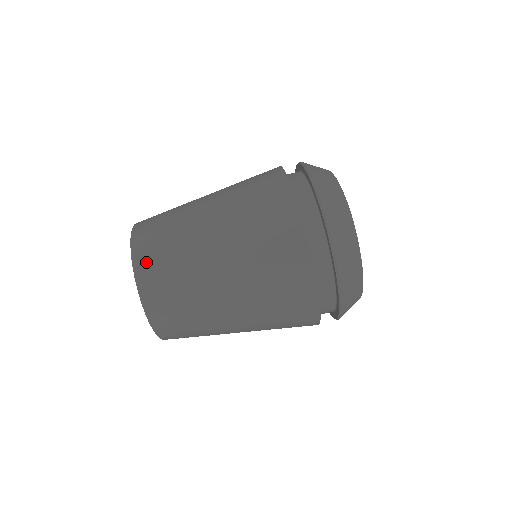
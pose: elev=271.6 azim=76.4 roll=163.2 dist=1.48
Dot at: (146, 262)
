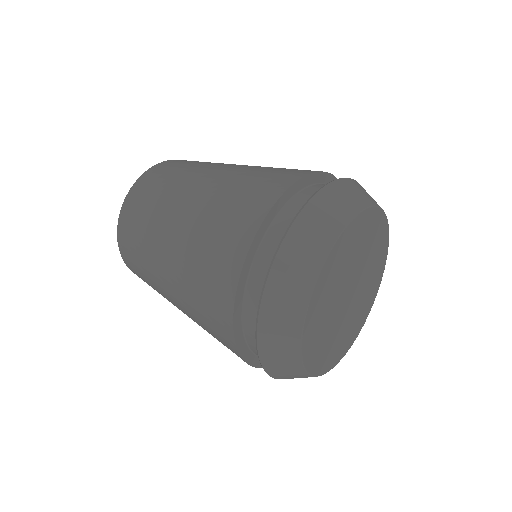
Dot at: occluded
